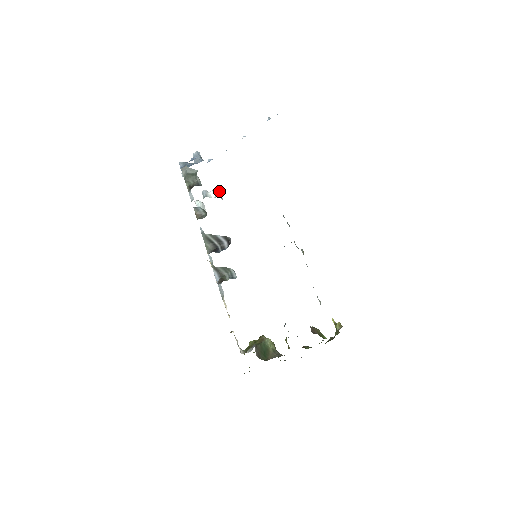
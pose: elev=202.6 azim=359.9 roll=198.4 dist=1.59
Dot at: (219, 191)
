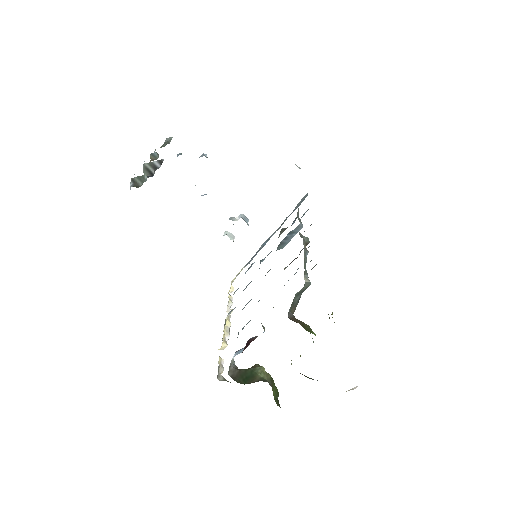
Dot at: occluded
